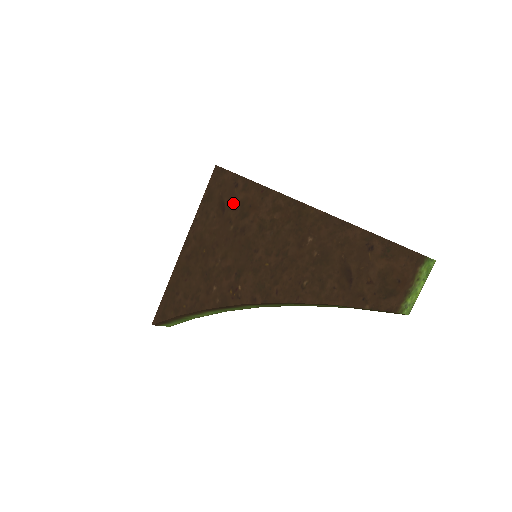
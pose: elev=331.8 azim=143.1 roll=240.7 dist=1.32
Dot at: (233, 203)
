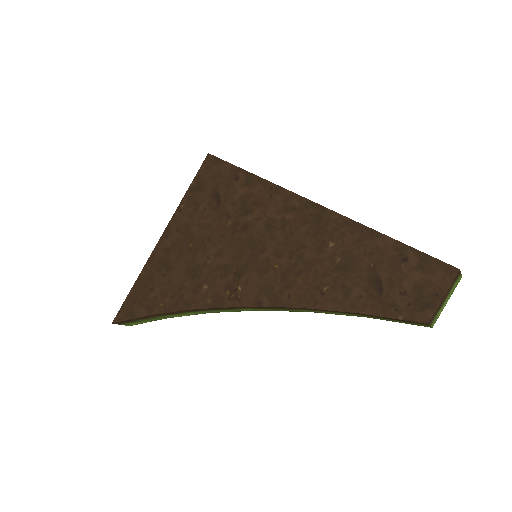
Dot at: (232, 197)
